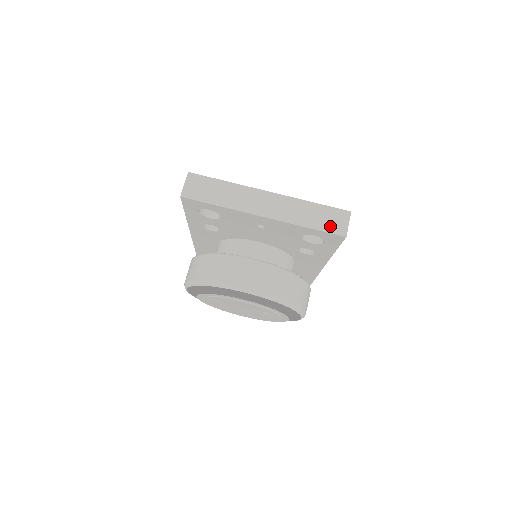
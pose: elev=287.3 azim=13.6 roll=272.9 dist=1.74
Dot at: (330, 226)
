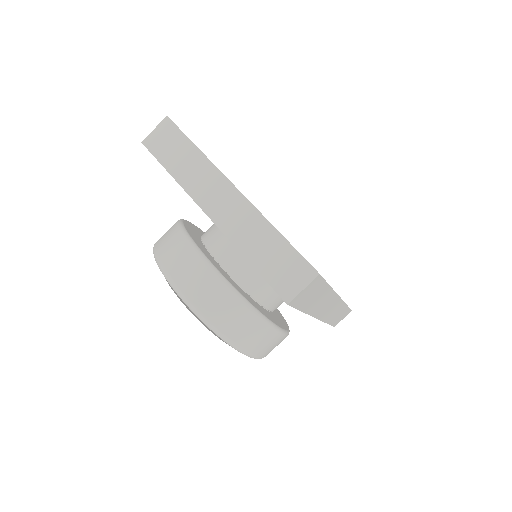
Dot at: (277, 276)
